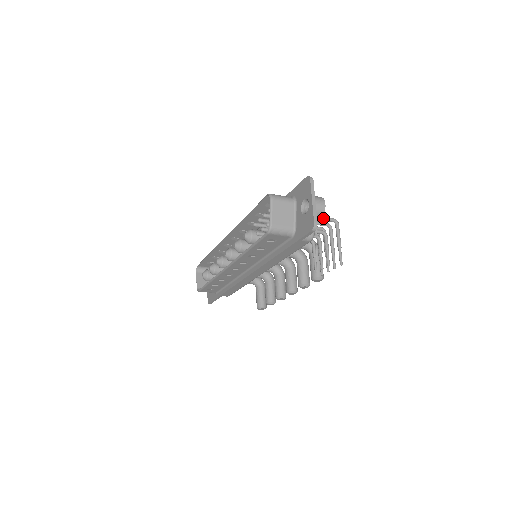
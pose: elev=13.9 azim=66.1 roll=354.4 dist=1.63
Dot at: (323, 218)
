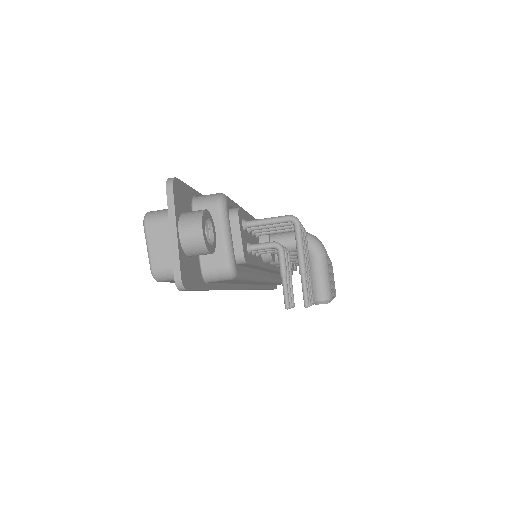
Dot at: (264, 222)
